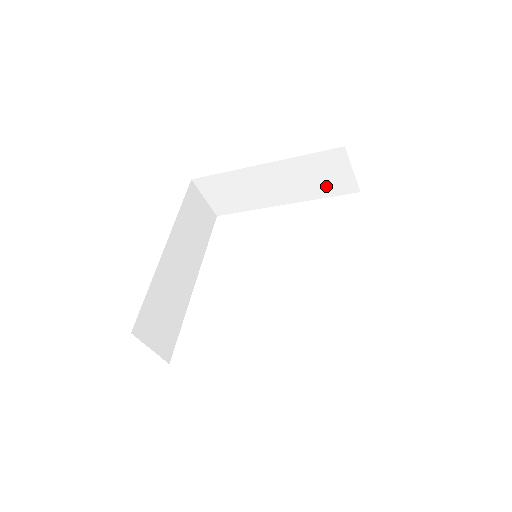
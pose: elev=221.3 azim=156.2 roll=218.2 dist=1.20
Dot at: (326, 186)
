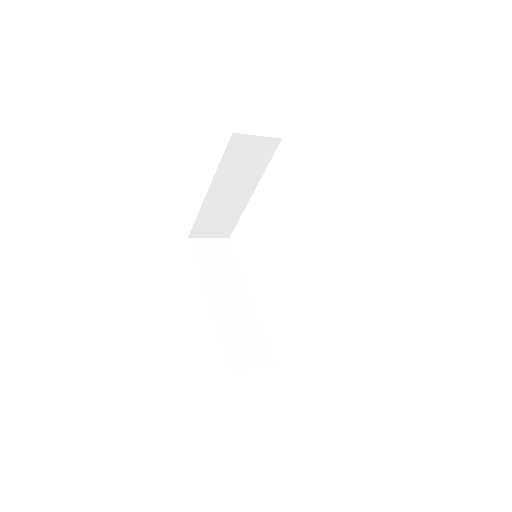
Dot at: (258, 159)
